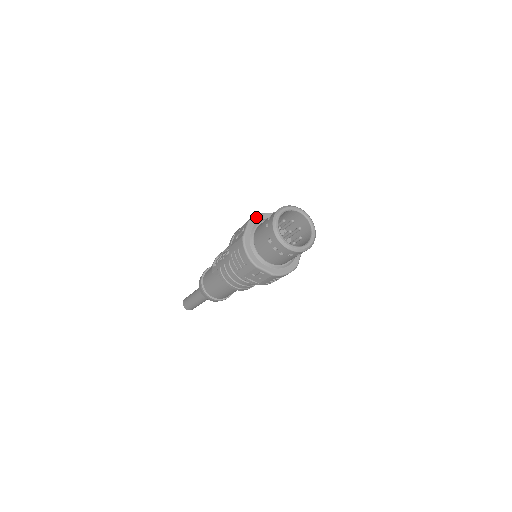
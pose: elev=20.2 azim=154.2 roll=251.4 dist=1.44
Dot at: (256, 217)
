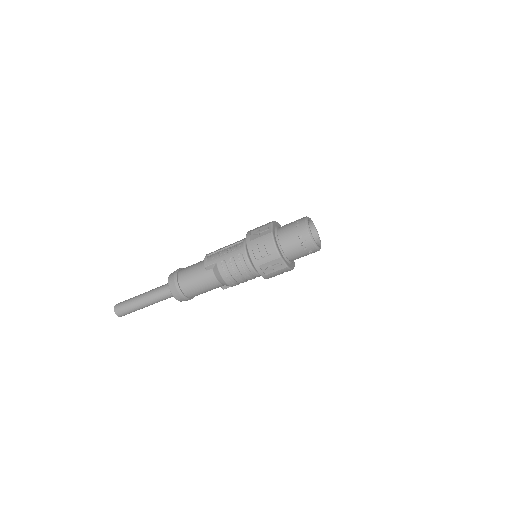
Dot at: (274, 222)
